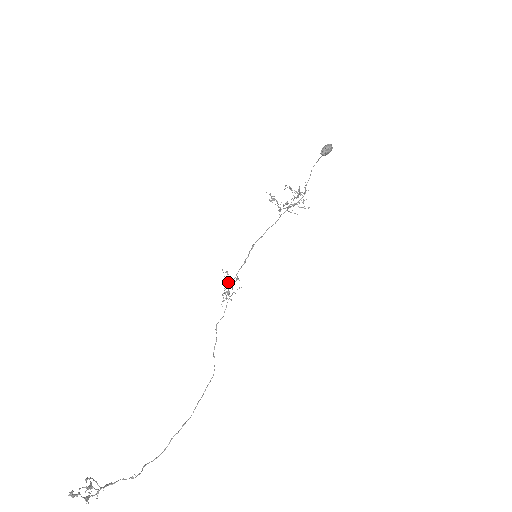
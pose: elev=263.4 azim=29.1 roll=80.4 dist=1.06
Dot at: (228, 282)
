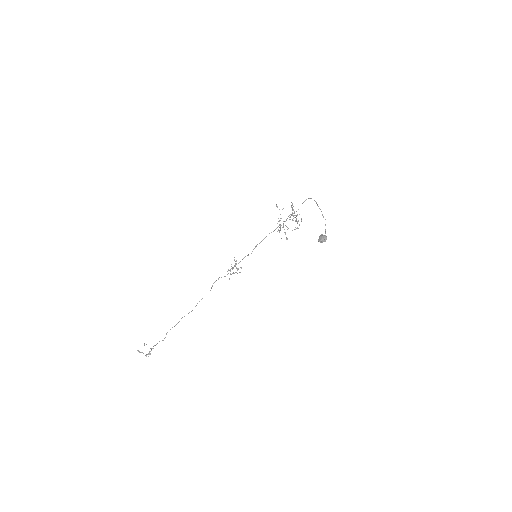
Dot at: (235, 266)
